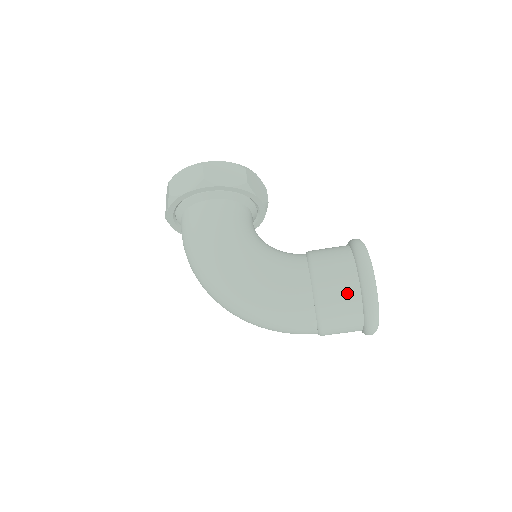
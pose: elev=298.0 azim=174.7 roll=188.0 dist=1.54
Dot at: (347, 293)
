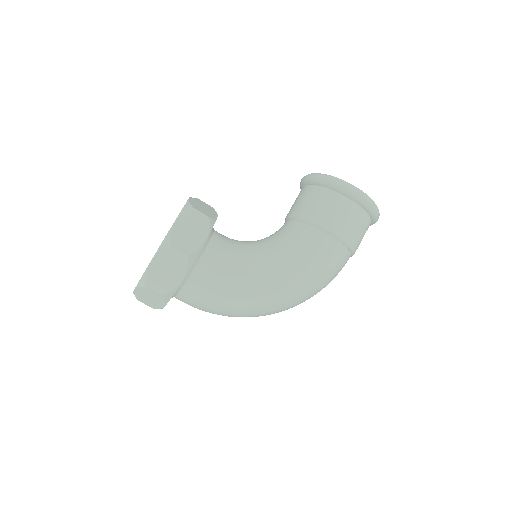
Dot at: (360, 221)
